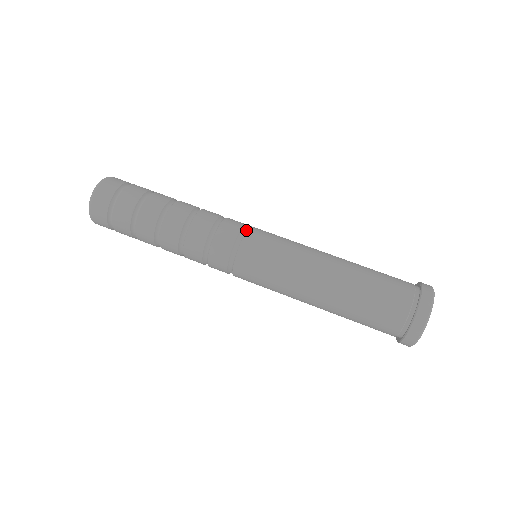
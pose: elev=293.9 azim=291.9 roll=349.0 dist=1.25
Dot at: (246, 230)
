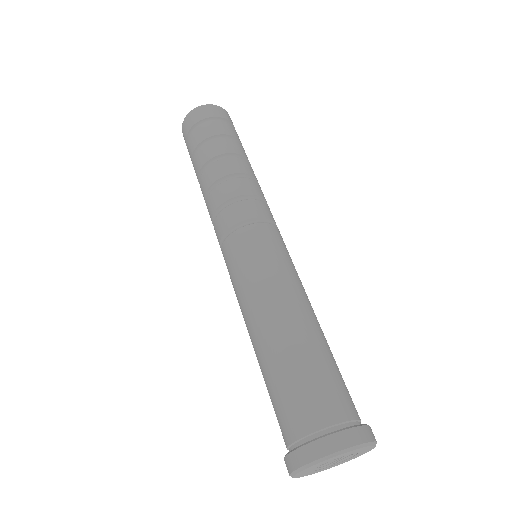
Dot at: (277, 228)
